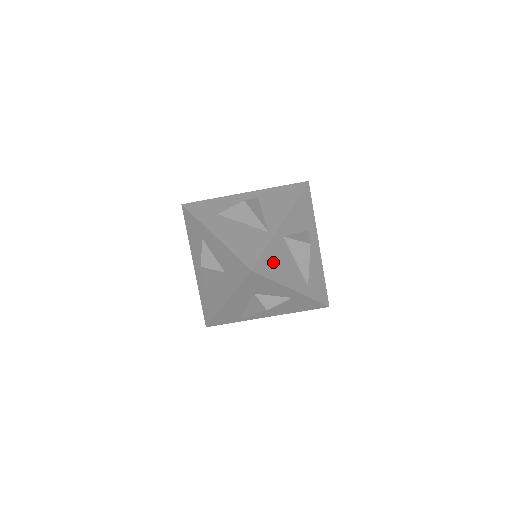
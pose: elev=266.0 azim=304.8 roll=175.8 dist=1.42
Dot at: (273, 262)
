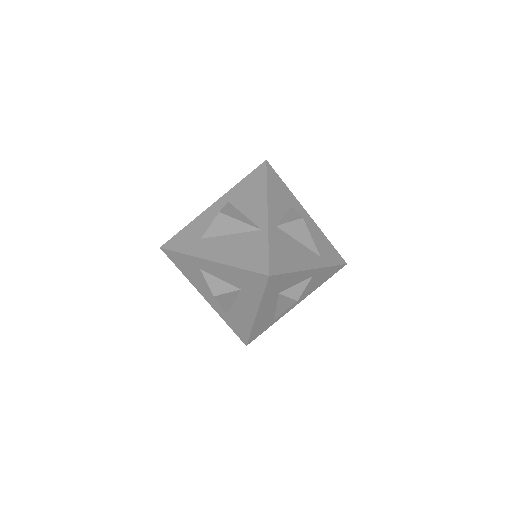
Dot at: (282, 255)
